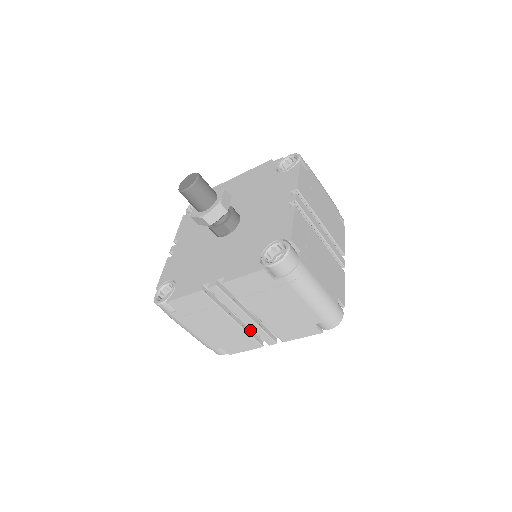
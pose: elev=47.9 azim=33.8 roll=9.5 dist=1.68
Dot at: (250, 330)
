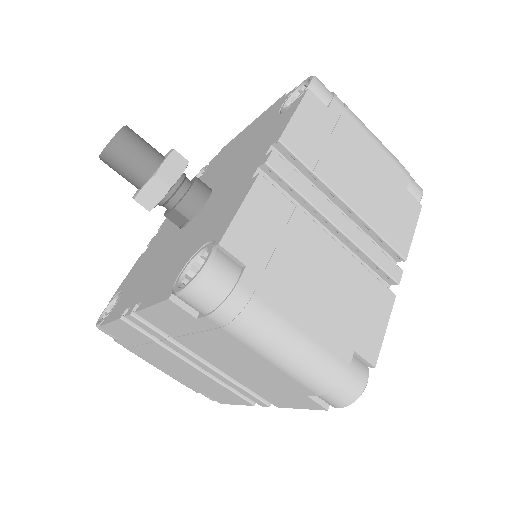
Dot at: occluded
